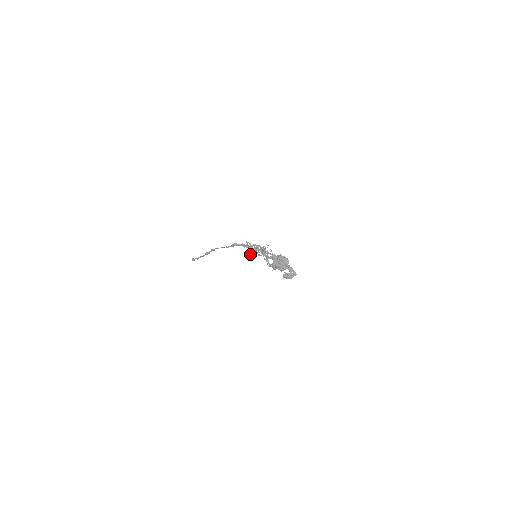
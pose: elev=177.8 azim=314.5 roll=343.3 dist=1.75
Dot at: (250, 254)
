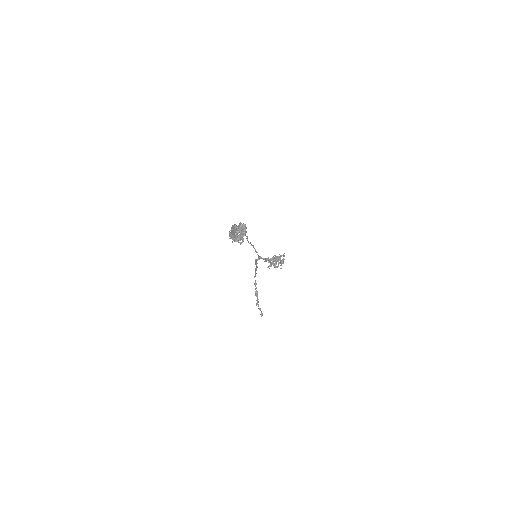
Dot at: occluded
